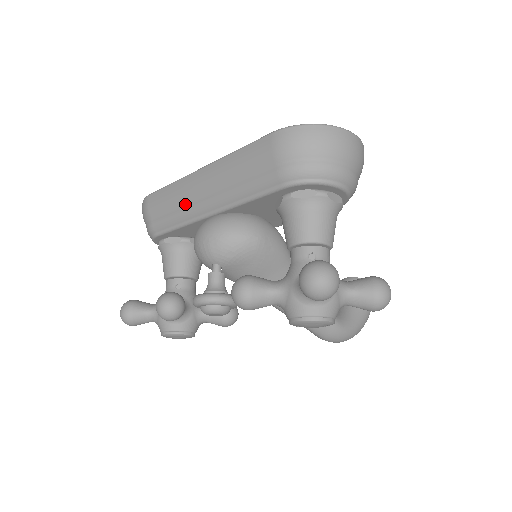
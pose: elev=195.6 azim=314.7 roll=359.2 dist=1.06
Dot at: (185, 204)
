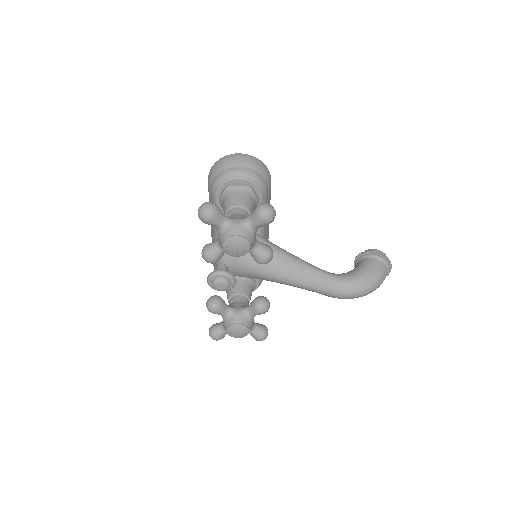
Dot at: occluded
